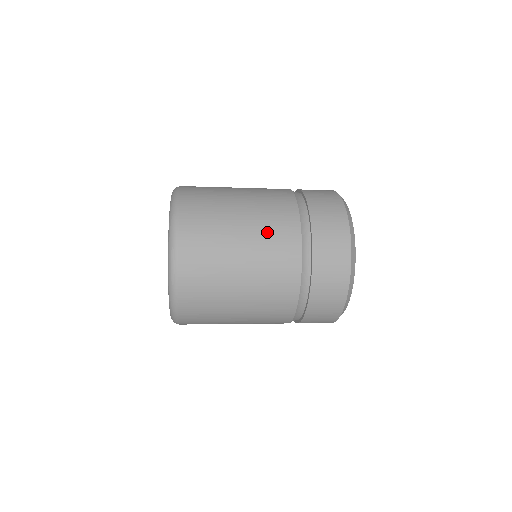
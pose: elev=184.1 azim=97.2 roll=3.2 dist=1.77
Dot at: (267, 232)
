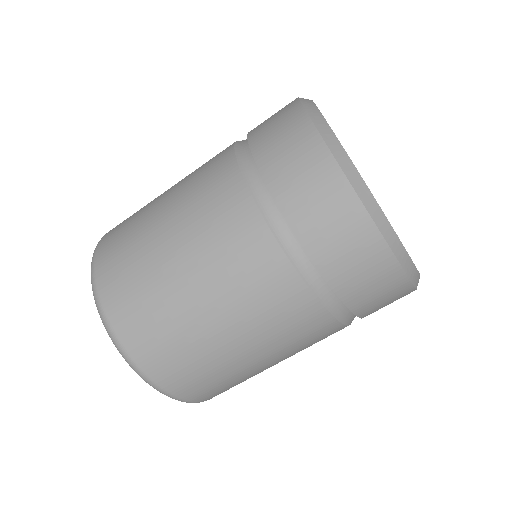
Dot at: occluded
